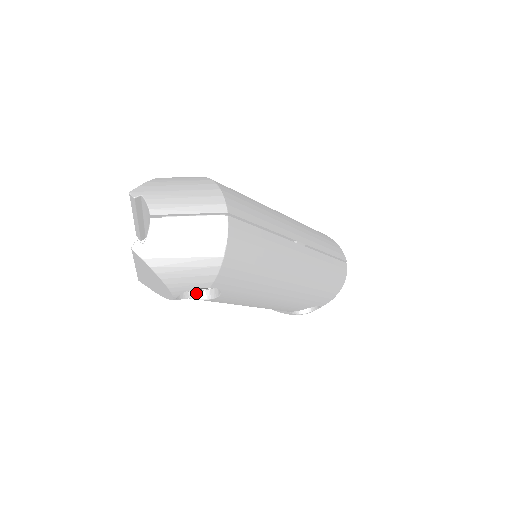
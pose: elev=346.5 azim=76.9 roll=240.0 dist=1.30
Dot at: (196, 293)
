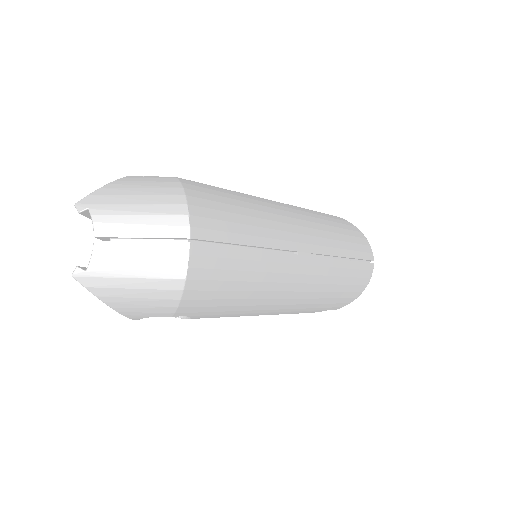
Dot at: occluded
